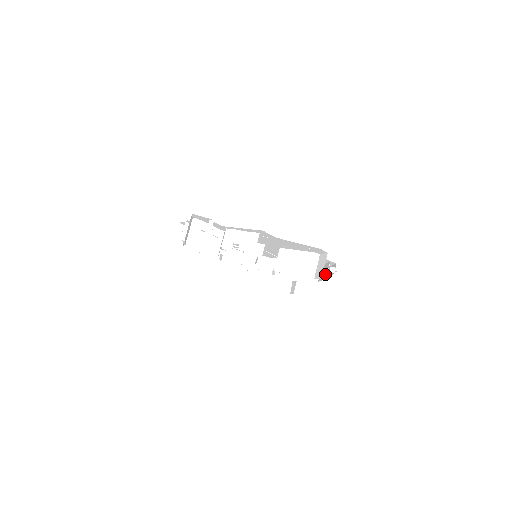
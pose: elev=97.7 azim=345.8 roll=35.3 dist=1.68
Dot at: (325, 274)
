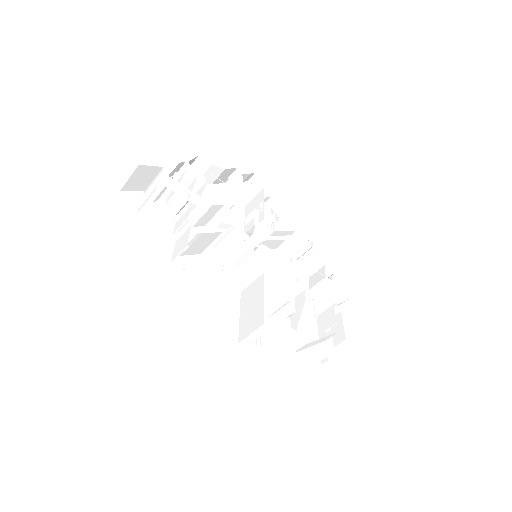
Dot at: occluded
